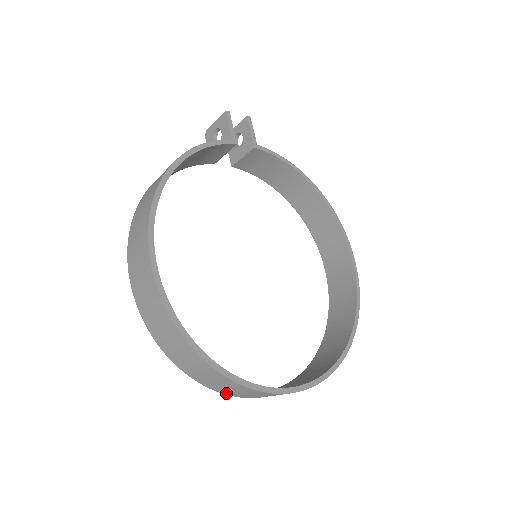
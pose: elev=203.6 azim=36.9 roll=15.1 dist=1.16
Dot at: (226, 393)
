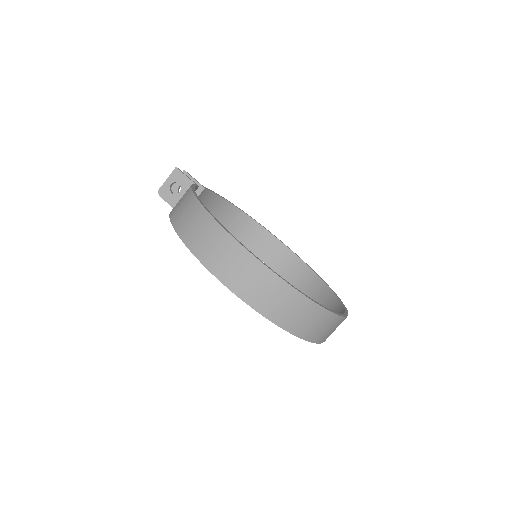
Dot at: (317, 340)
